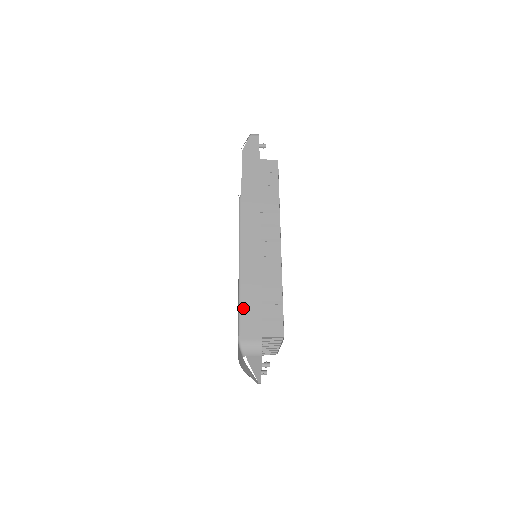
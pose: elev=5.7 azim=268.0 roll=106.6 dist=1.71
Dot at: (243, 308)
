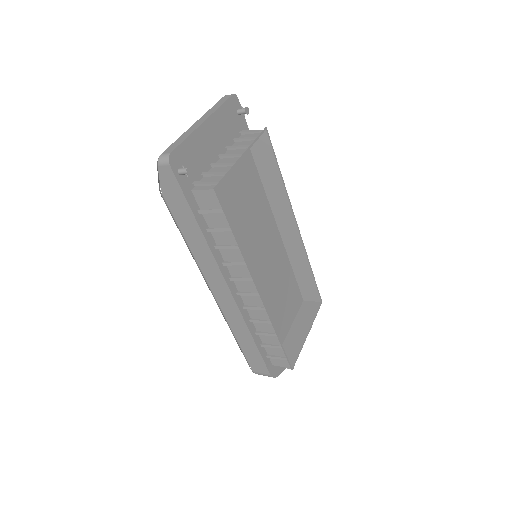
Dot at: (244, 352)
